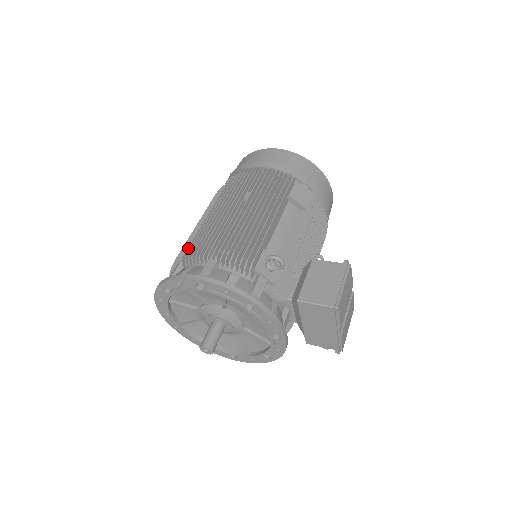
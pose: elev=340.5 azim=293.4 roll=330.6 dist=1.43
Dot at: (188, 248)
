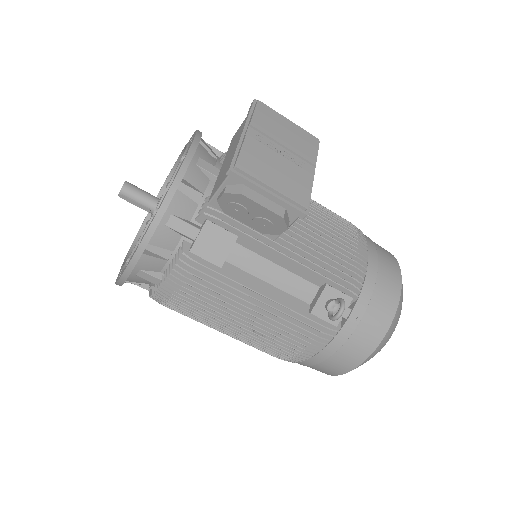
Dot at: occluded
